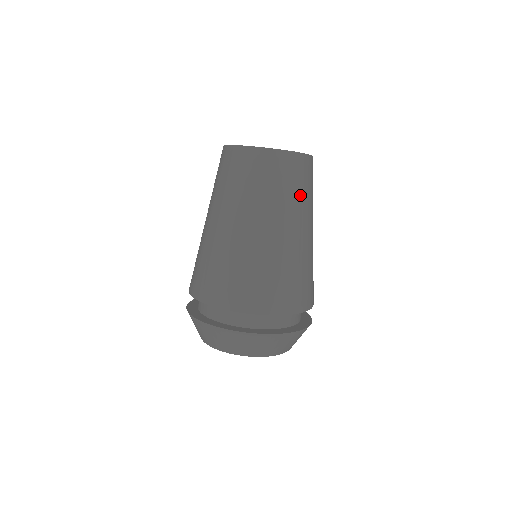
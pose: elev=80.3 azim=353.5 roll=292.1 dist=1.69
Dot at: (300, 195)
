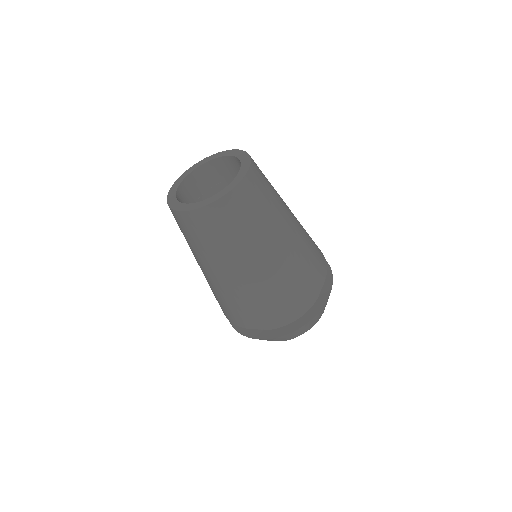
Dot at: (268, 208)
